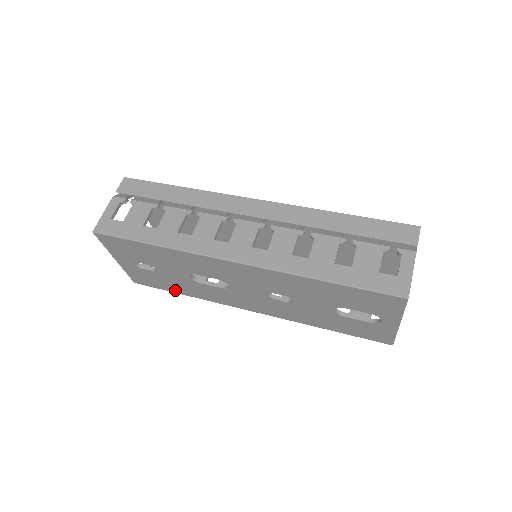
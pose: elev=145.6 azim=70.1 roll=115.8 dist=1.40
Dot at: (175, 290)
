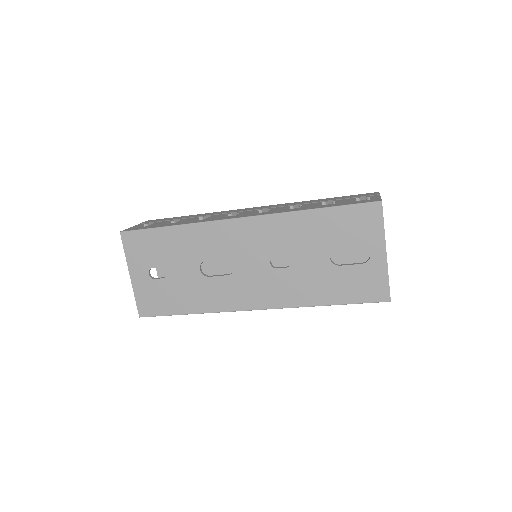
Dot at: (180, 308)
